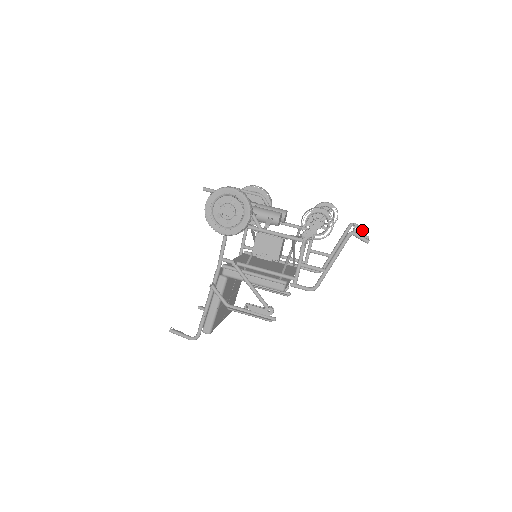
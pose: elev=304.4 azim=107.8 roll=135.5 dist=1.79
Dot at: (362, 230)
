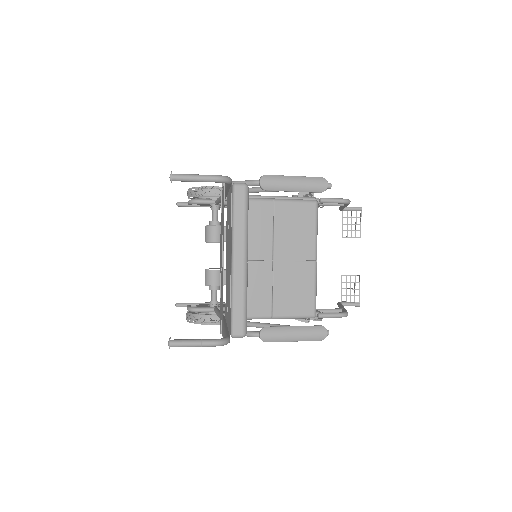
Dot at: (353, 282)
